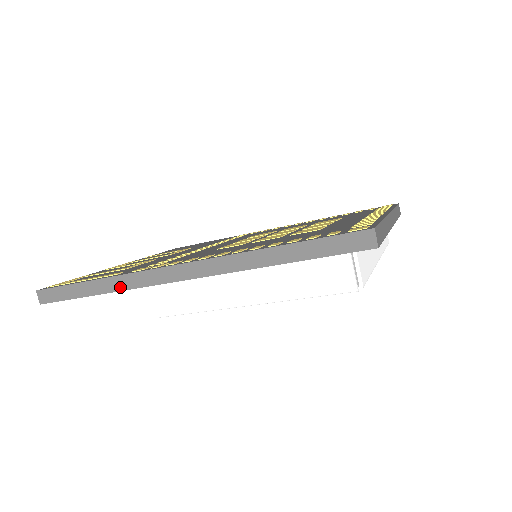
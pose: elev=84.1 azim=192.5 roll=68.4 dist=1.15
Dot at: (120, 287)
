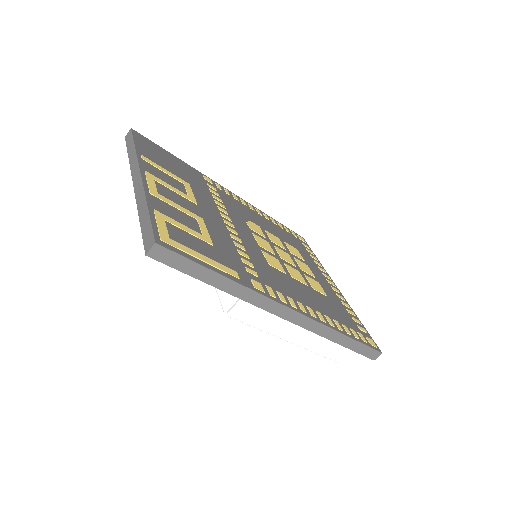
Dot at: (240, 295)
